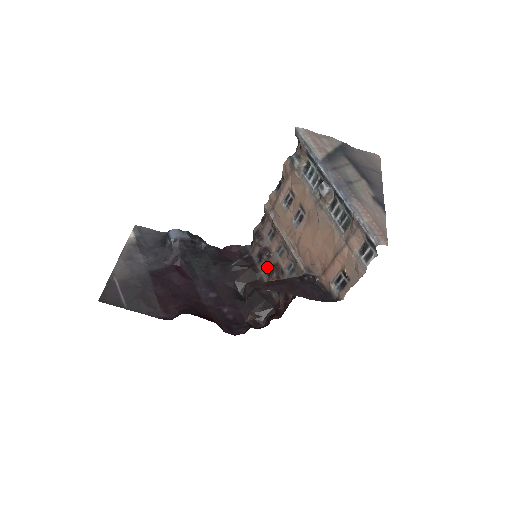
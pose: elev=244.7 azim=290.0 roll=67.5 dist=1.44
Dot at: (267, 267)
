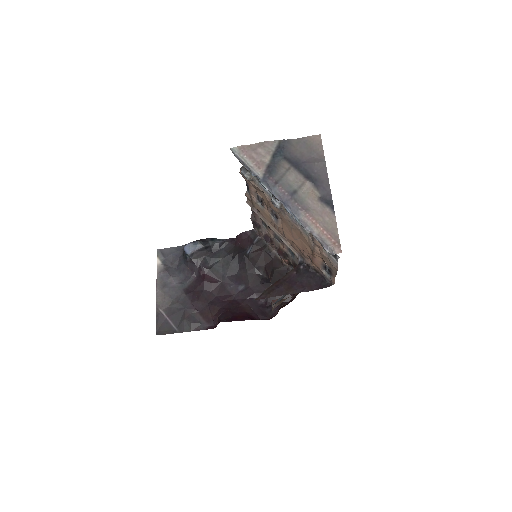
Dot at: (275, 247)
